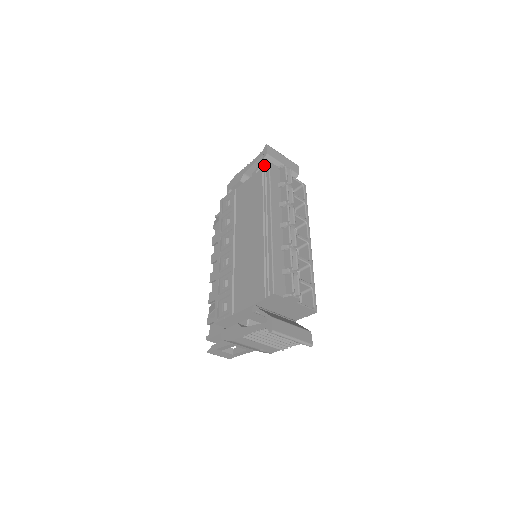
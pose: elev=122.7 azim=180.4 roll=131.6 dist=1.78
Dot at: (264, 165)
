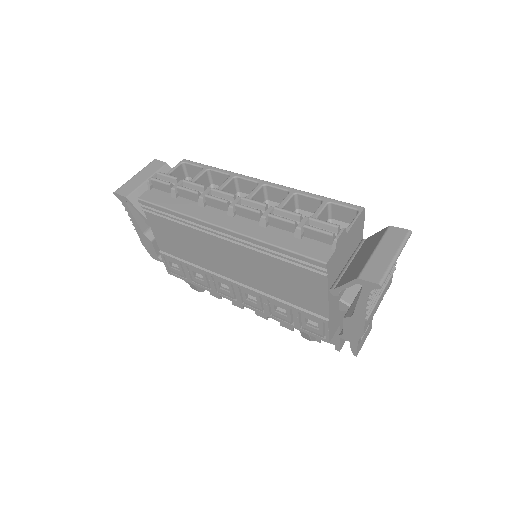
Dot at: occluded
